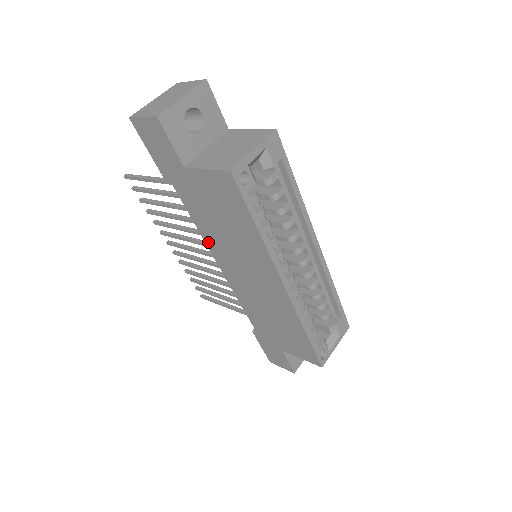
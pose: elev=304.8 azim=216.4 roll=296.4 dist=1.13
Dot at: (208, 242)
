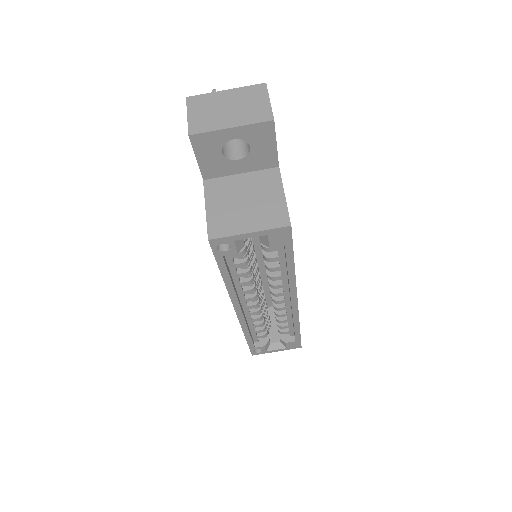
Dot at: occluded
